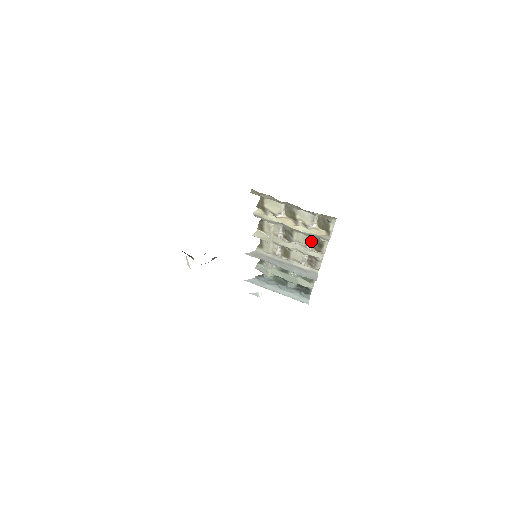
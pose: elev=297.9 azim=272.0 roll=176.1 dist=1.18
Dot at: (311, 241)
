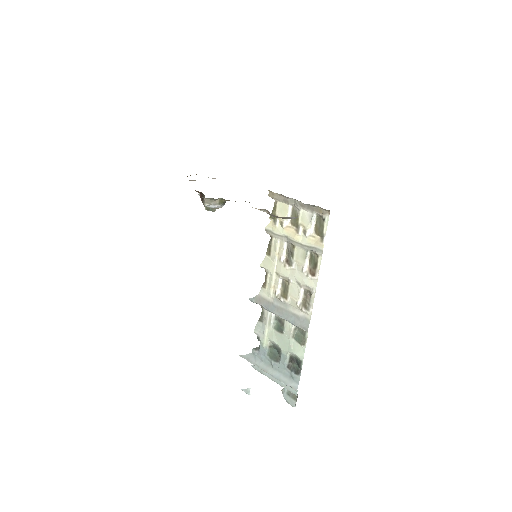
Dot at: (308, 262)
